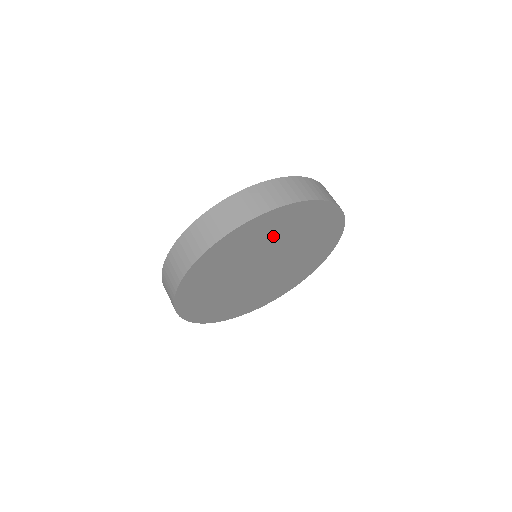
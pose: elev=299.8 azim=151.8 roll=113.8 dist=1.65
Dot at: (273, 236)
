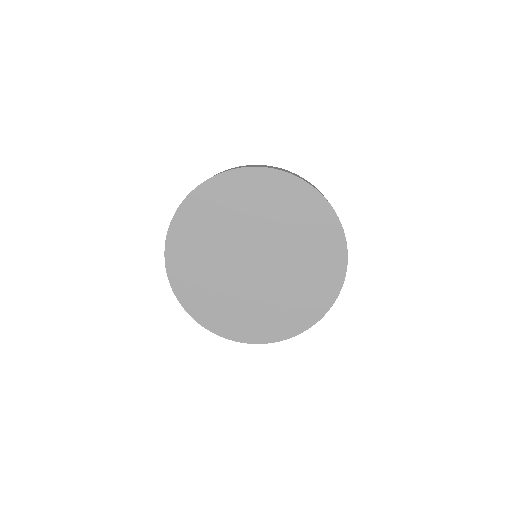
Dot at: (251, 209)
